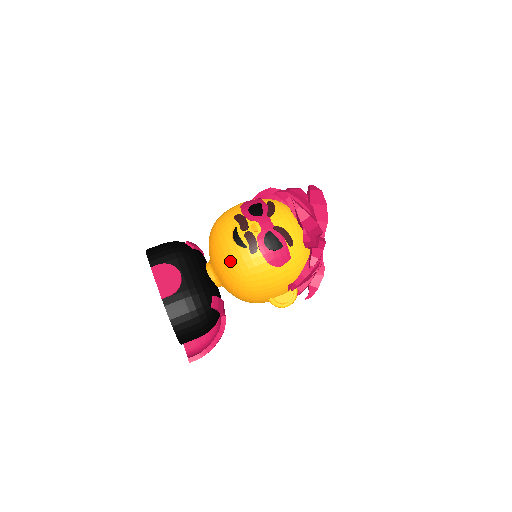
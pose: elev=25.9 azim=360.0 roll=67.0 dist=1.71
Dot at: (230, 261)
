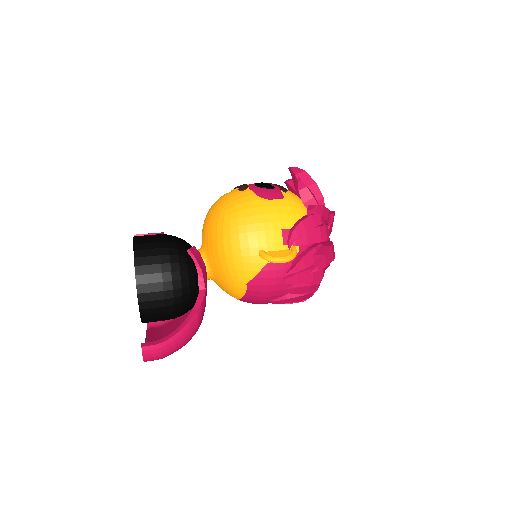
Dot at: (217, 204)
